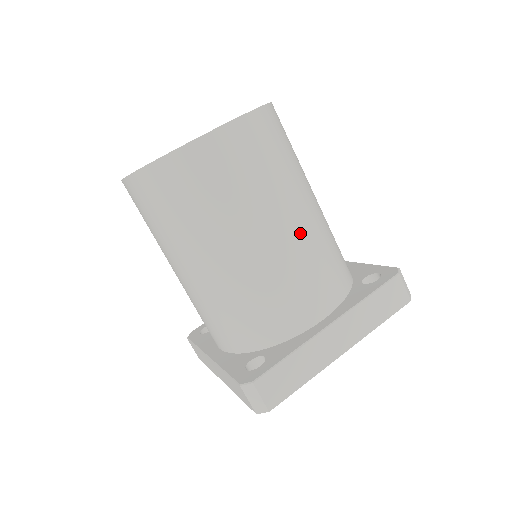
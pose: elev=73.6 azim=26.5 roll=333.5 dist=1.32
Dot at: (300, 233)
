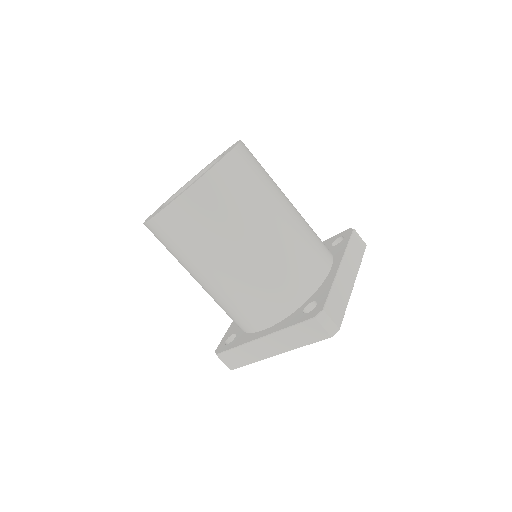
Dot at: (295, 213)
